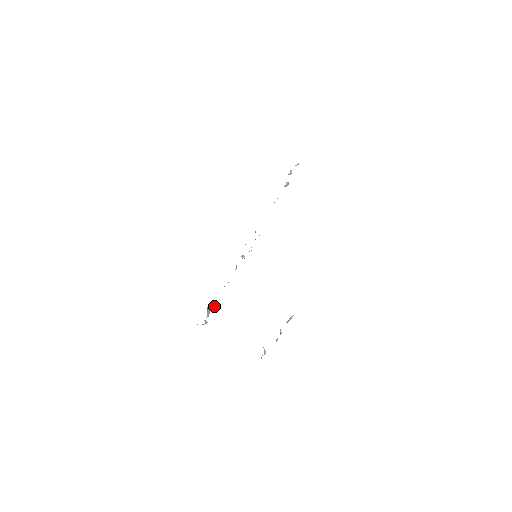
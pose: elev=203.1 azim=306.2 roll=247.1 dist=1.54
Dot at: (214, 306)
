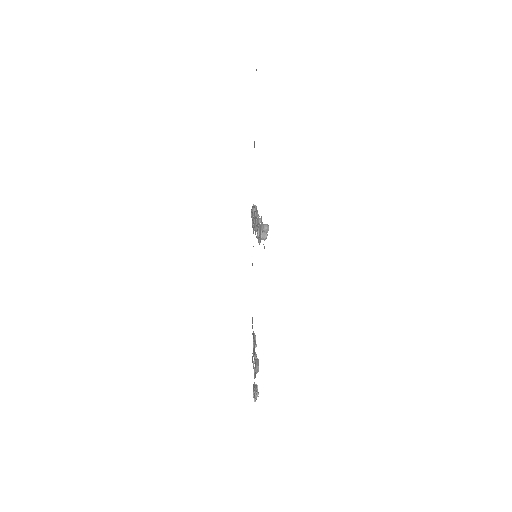
Dot at: occluded
